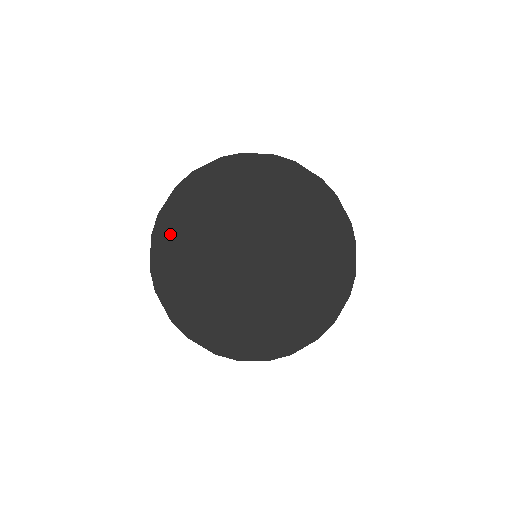
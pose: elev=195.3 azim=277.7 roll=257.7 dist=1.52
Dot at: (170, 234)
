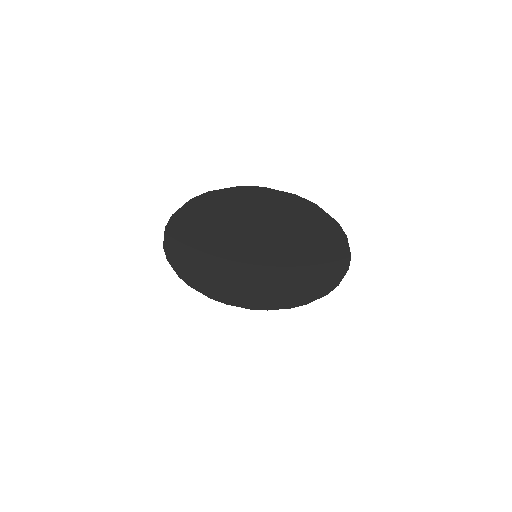
Dot at: (180, 257)
